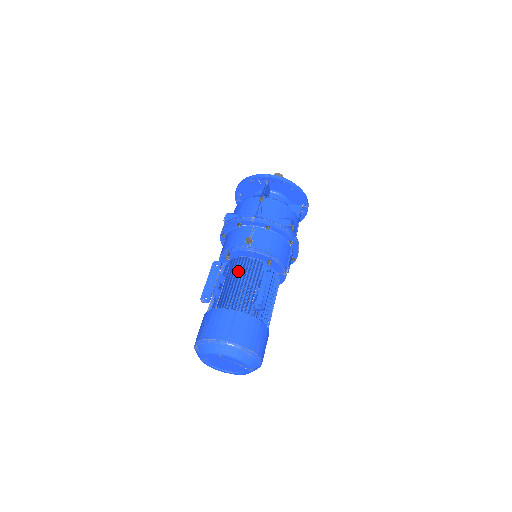
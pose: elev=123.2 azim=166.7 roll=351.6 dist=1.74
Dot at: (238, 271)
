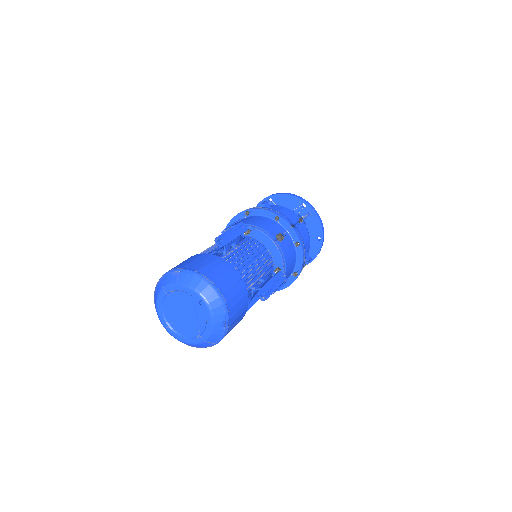
Dot at: (257, 250)
